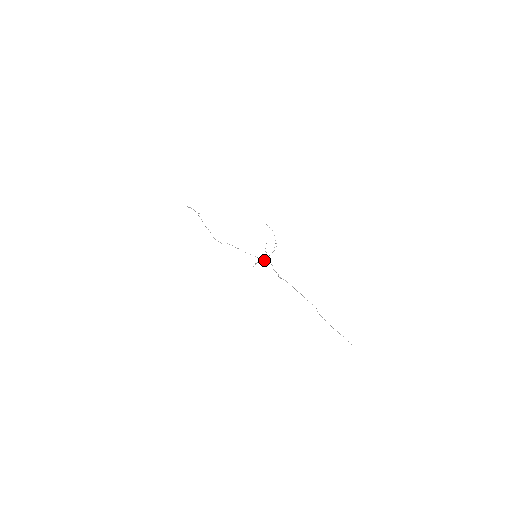
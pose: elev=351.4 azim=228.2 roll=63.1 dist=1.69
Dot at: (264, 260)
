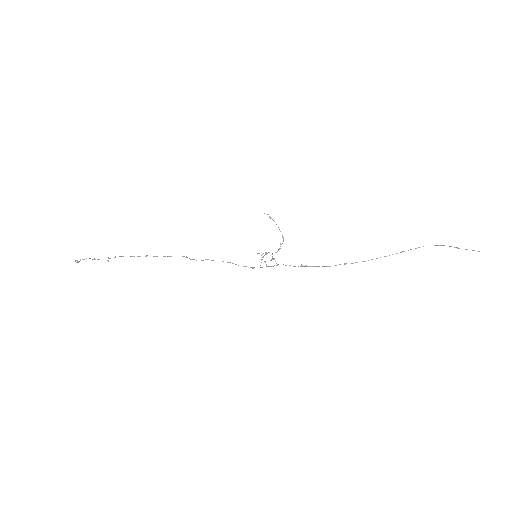
Dot at: (272, 257)
